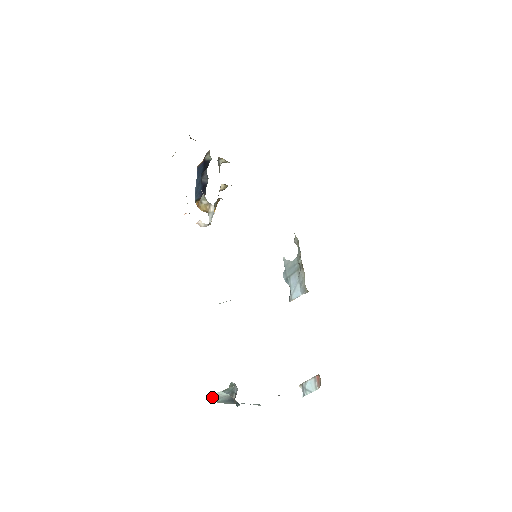
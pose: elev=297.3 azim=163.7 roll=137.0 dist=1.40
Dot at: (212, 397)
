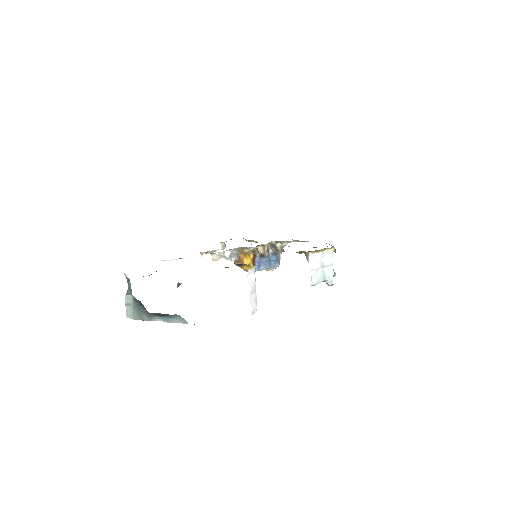
Dot at: (126, 309)
